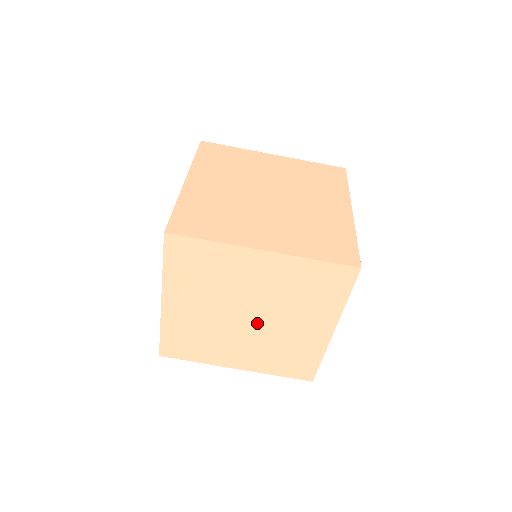
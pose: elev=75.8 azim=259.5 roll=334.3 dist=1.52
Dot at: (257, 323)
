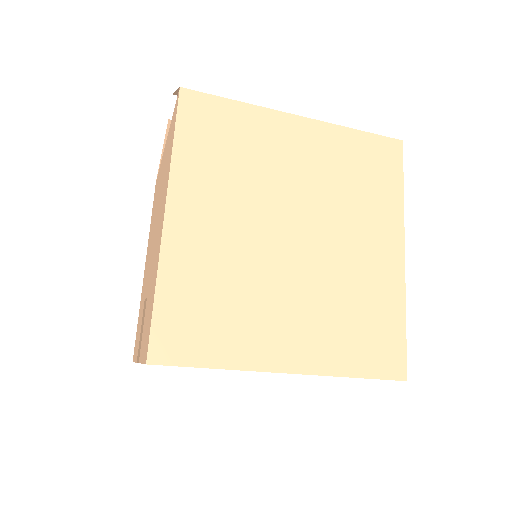
Dot at: occluded
